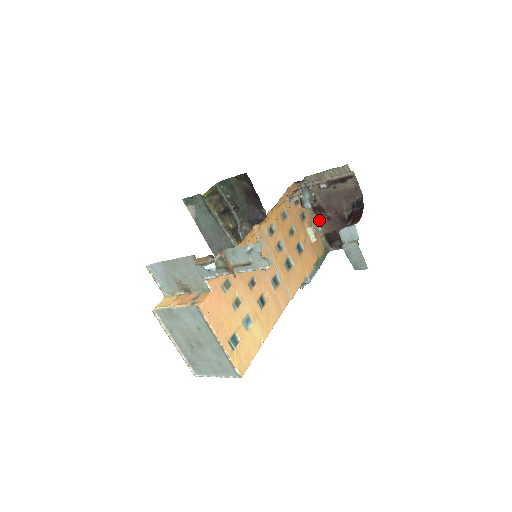
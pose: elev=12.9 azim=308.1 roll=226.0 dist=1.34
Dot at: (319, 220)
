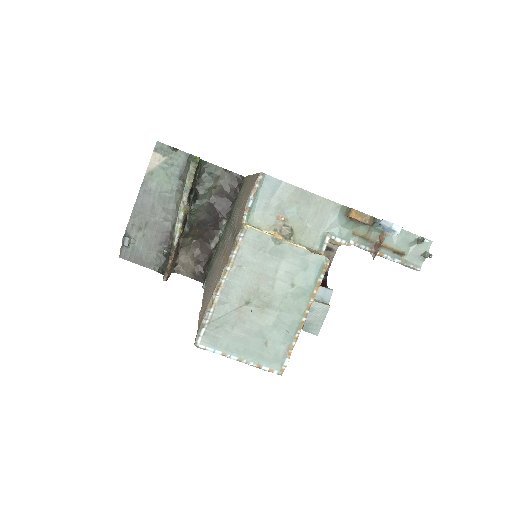
Dot at: occluded
